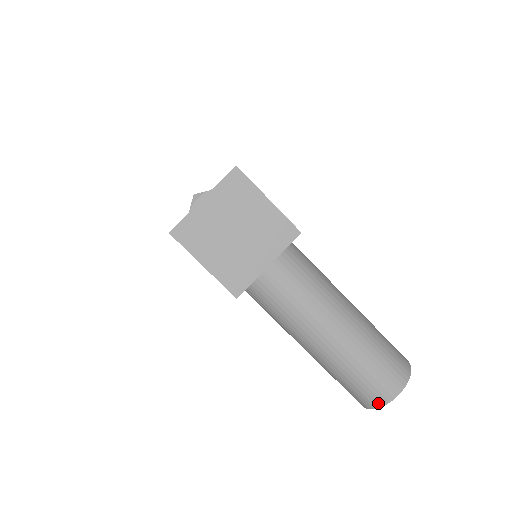
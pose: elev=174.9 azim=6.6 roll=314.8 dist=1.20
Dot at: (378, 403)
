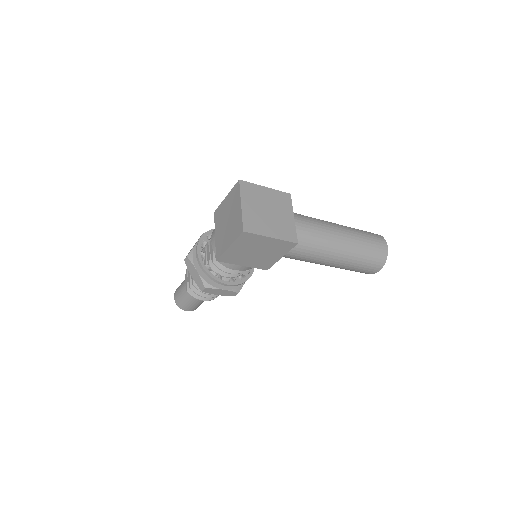
Dot at: (385, 256)
